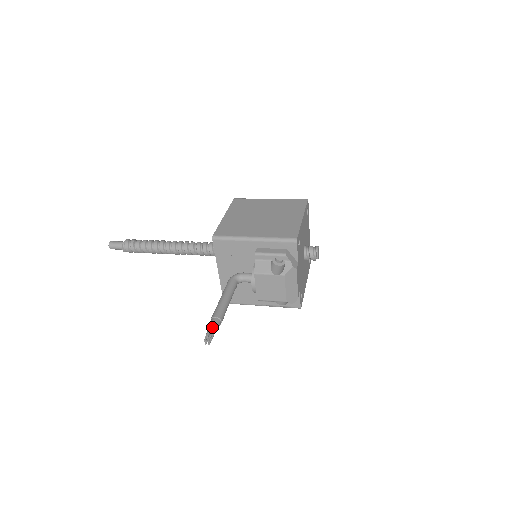
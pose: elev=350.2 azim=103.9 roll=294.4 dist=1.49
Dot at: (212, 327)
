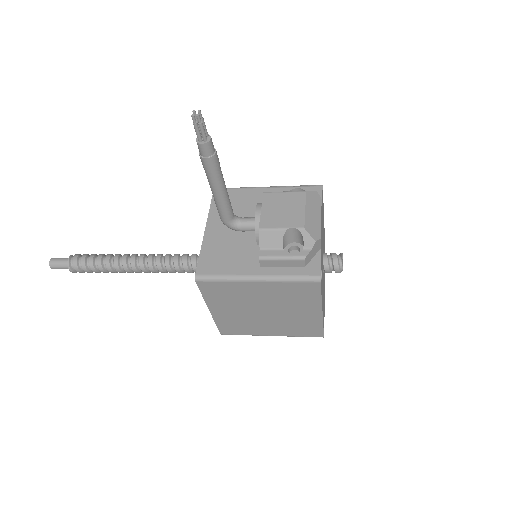
Dot at: occluded
